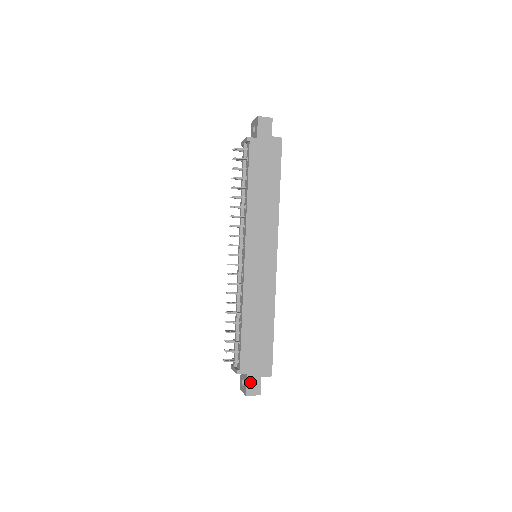
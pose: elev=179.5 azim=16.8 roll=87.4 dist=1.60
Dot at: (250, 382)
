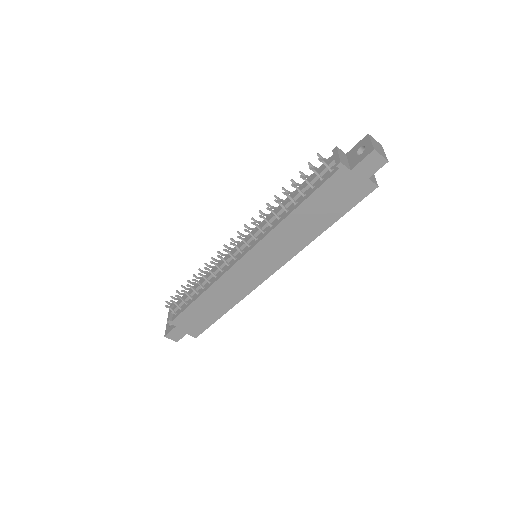
Dot at: (175, 332)
